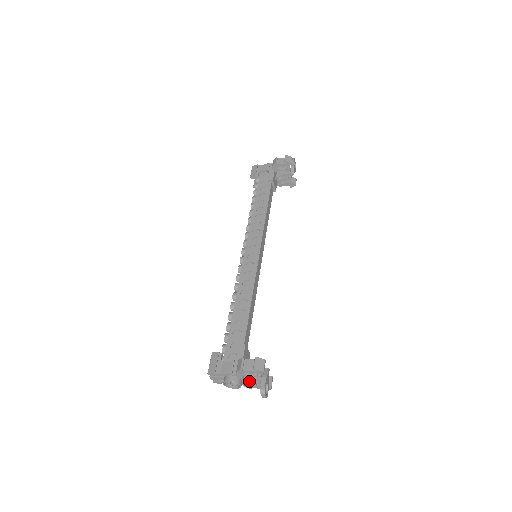
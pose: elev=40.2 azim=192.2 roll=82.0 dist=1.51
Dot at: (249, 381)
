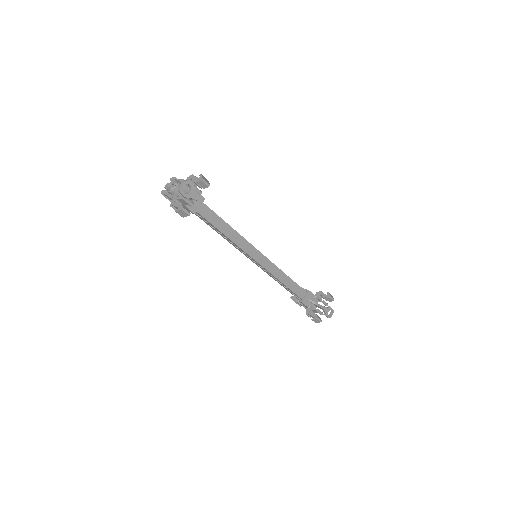
Dot at: (180, 198)
